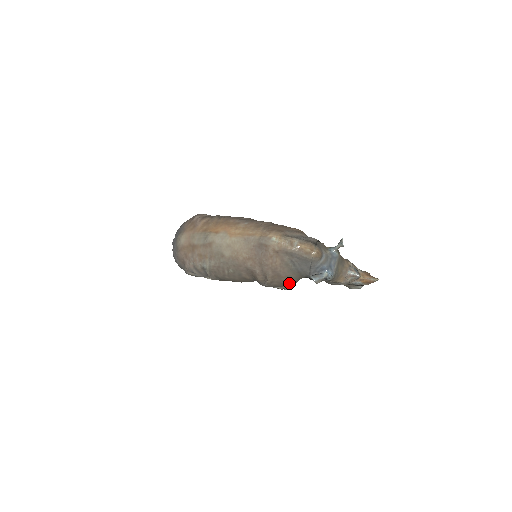
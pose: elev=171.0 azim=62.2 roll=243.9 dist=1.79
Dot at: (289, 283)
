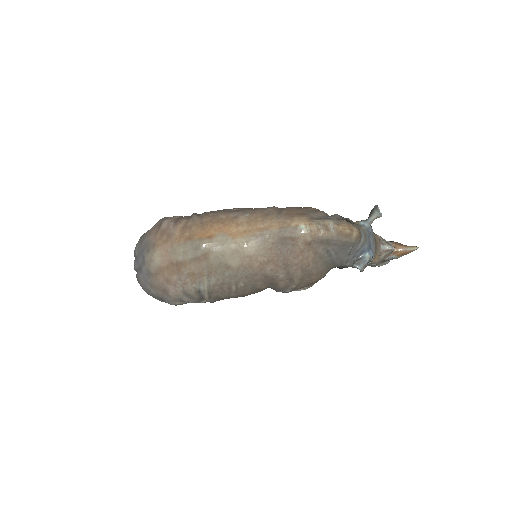
Dot at: (318, 280)
